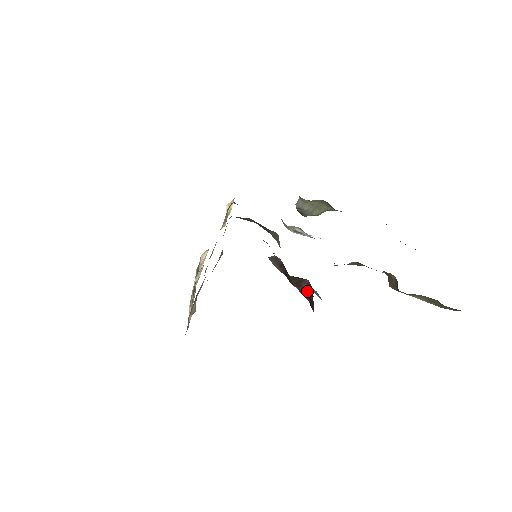
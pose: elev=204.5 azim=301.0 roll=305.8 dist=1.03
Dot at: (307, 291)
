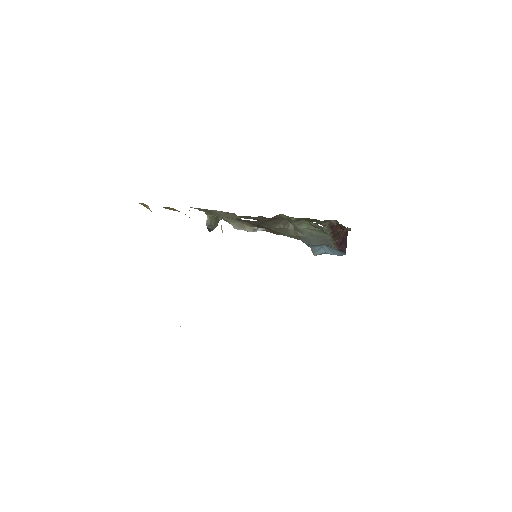
Dot at: (341, 240)
